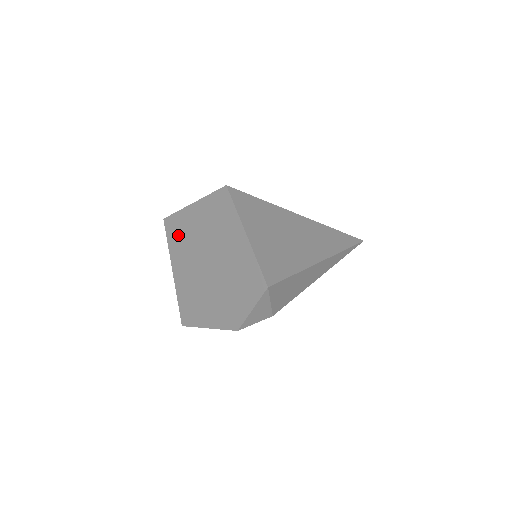
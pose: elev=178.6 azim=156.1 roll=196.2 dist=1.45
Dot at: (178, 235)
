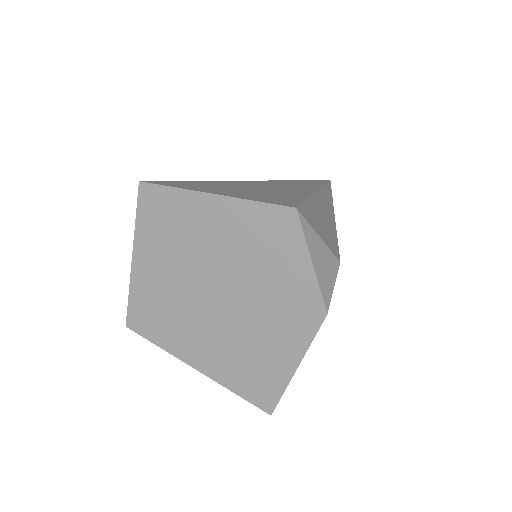
Dot at: (156, 318)
